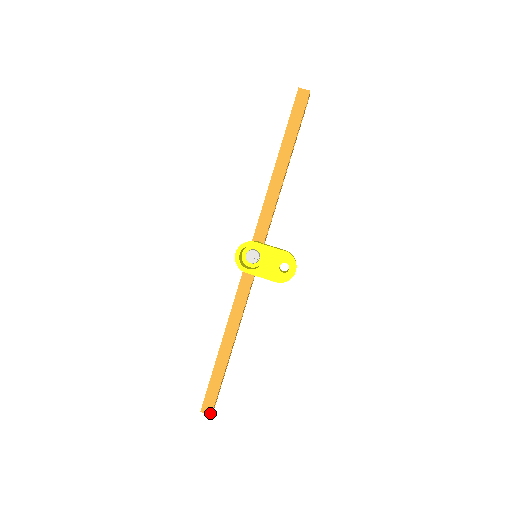
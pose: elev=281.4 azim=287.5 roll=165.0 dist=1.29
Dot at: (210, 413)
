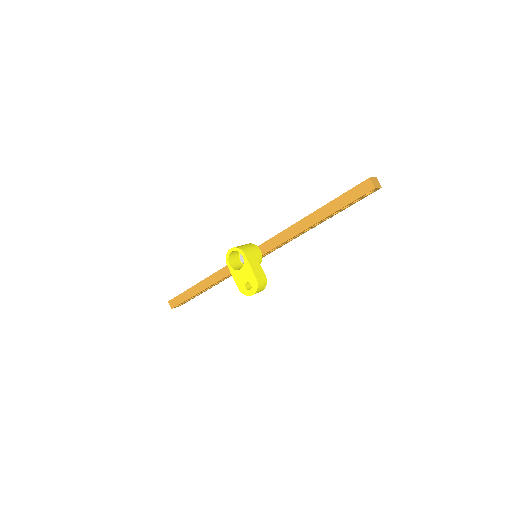
Dot at: (172, 307)
